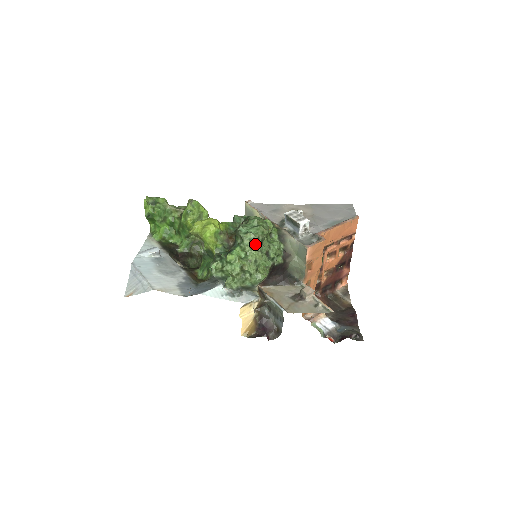
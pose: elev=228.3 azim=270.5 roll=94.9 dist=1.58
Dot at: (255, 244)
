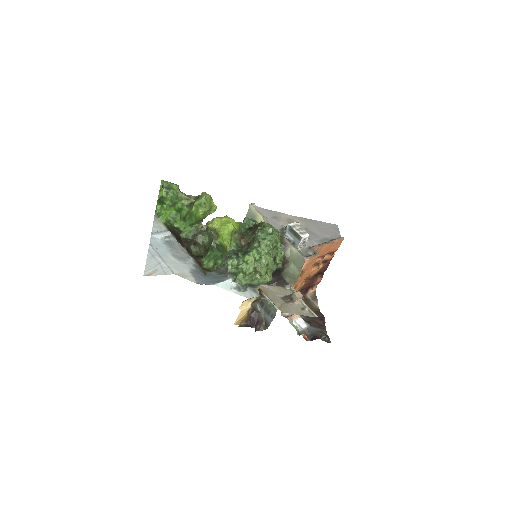
Dot at: (269, 250)
